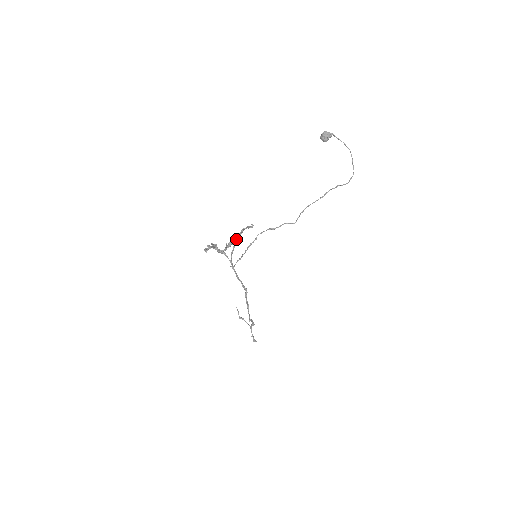
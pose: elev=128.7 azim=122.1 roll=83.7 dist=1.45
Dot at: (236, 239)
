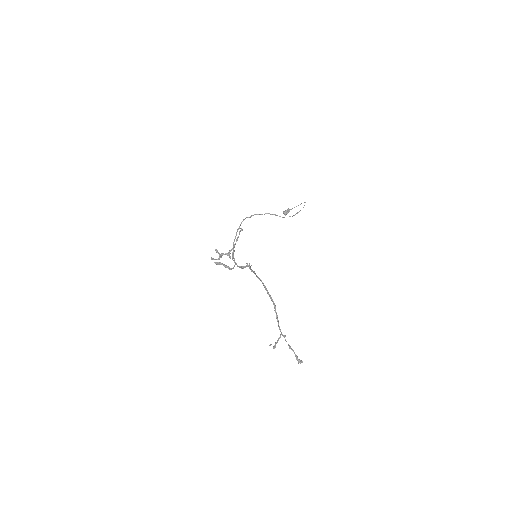
Dot at: (234, 245)
